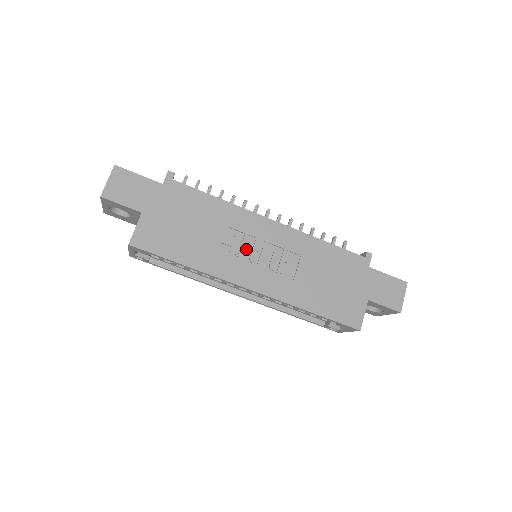
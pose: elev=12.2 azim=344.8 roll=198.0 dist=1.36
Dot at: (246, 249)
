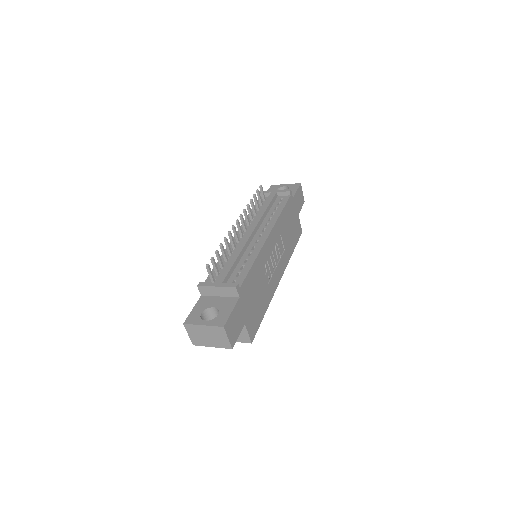
Dot at: (270, 266)
